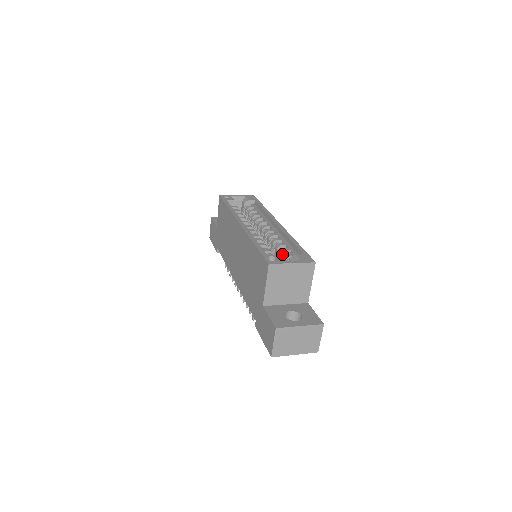
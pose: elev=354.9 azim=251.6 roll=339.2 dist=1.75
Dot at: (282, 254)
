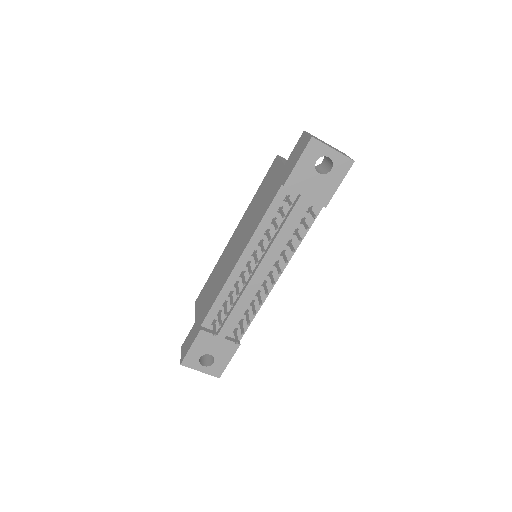
Dot at: occluded
